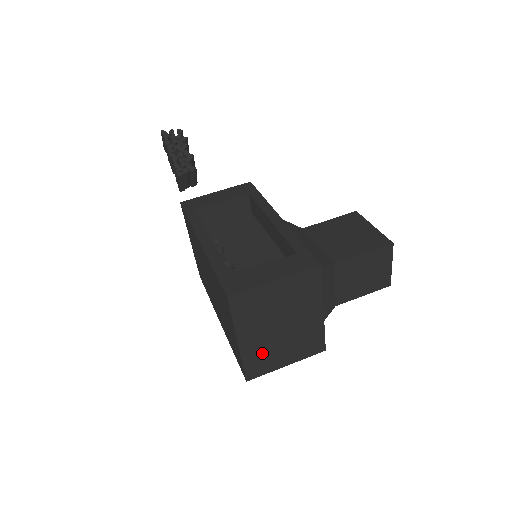
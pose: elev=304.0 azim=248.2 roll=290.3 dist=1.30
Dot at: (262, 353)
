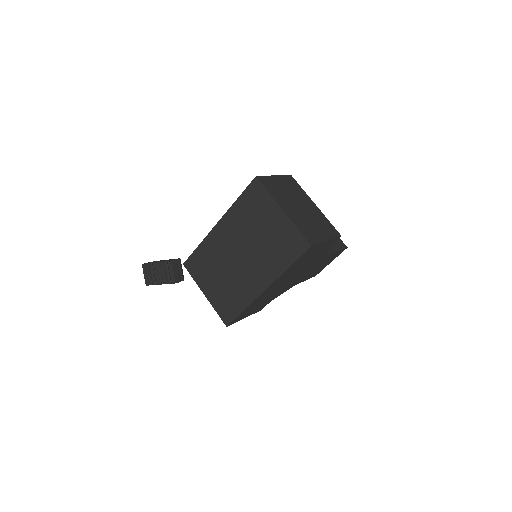
Dot at: (304, 224)
